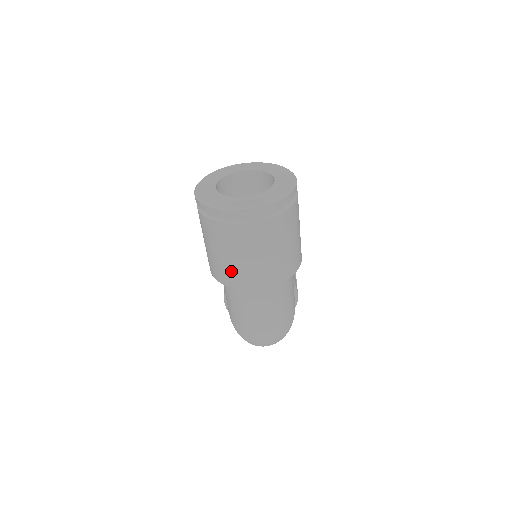
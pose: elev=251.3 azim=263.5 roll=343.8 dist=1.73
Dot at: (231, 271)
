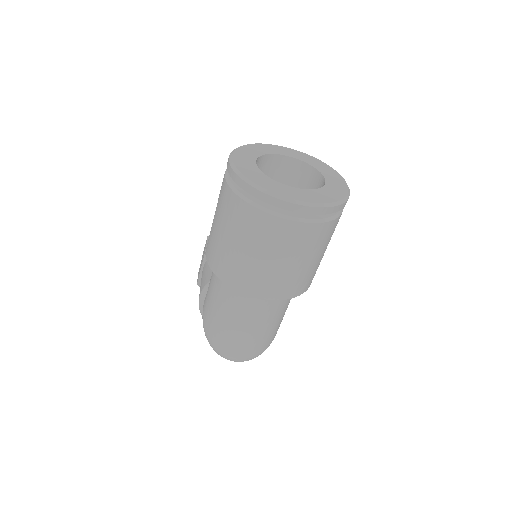
Dot at: (240, 268)
